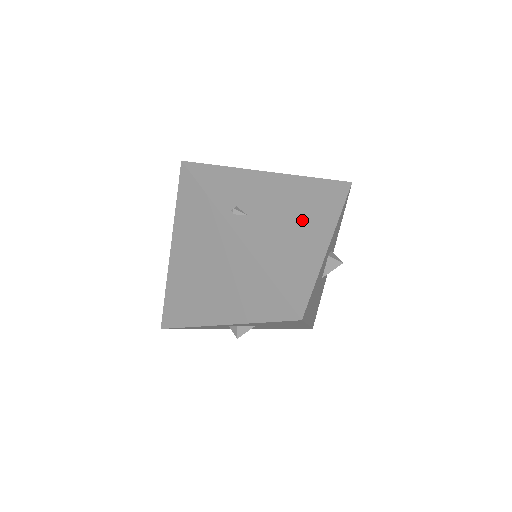
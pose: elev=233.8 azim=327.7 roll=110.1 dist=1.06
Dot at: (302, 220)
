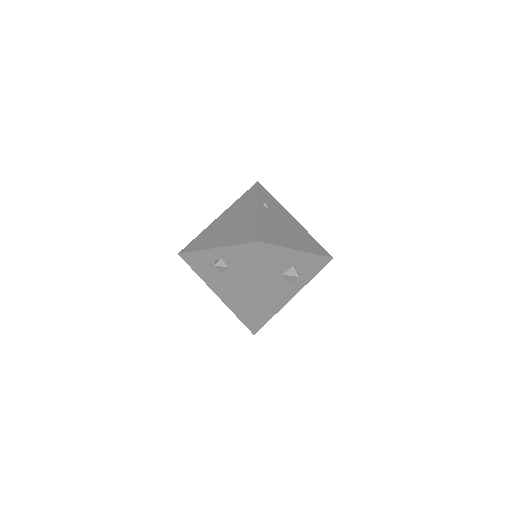
Dot at: (293, 235)
